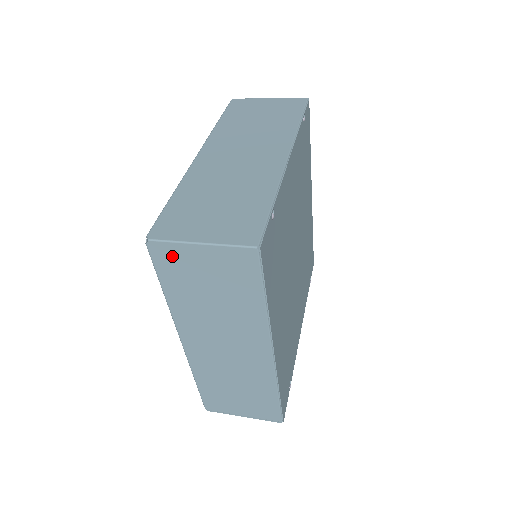
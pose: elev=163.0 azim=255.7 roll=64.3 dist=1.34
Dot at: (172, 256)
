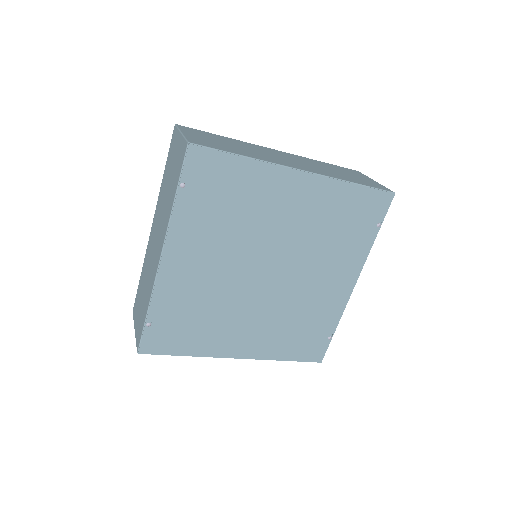
Dot at: occluded
